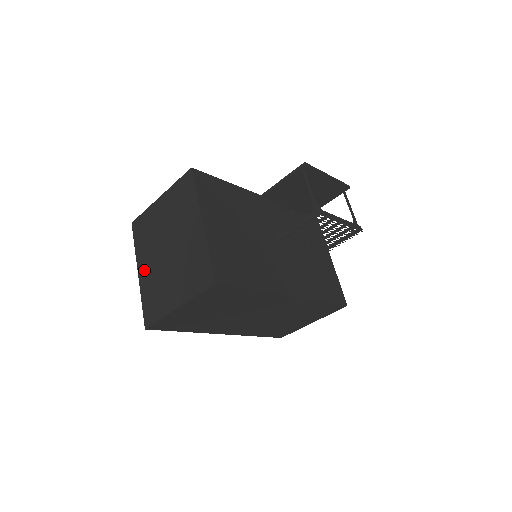
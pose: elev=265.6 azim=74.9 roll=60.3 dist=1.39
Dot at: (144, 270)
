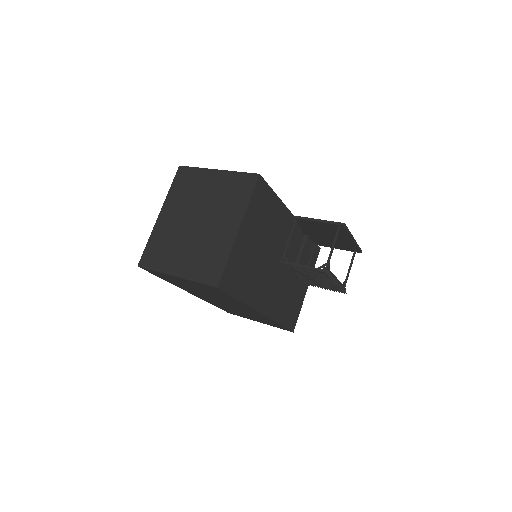
Dot at: (166, 218)
